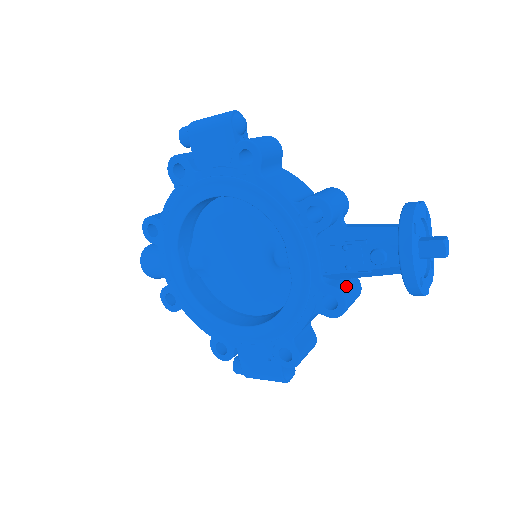
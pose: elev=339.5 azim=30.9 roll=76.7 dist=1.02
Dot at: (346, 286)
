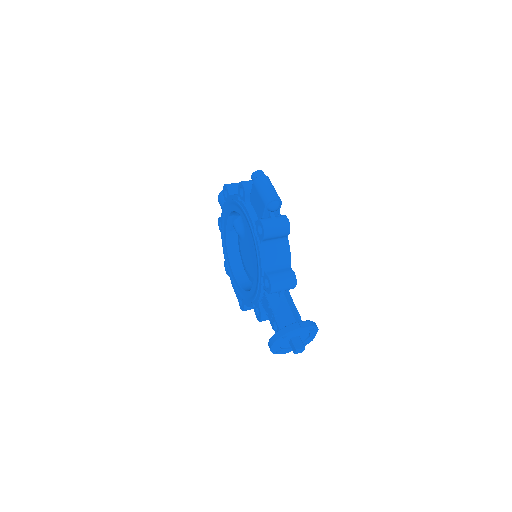
Dot at: occluded
